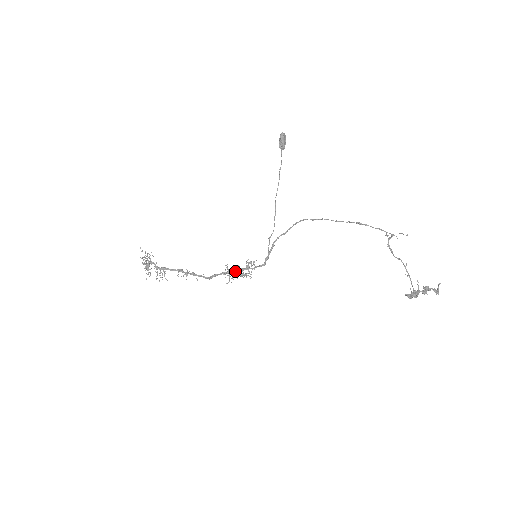
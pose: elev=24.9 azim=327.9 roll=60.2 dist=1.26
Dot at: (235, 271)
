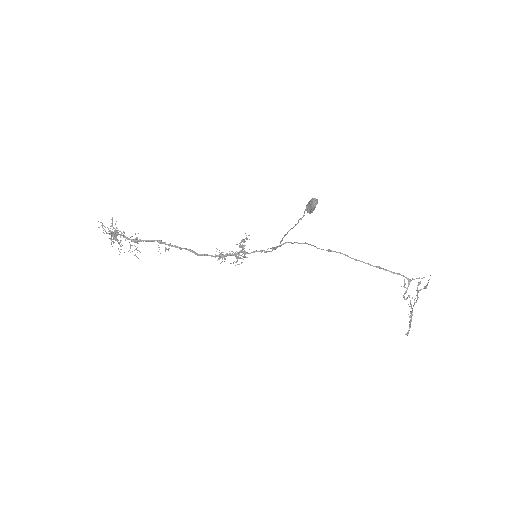
Dot at: occluded
